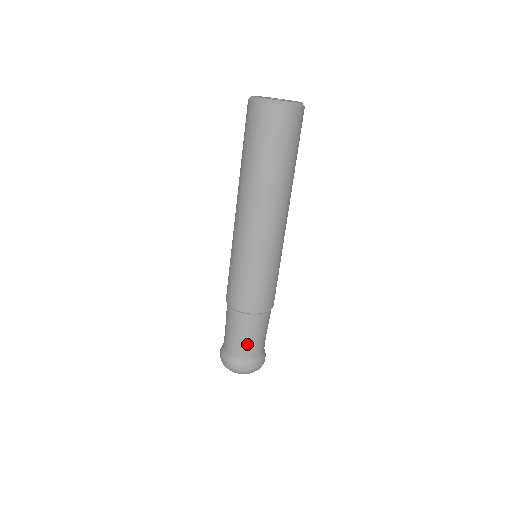
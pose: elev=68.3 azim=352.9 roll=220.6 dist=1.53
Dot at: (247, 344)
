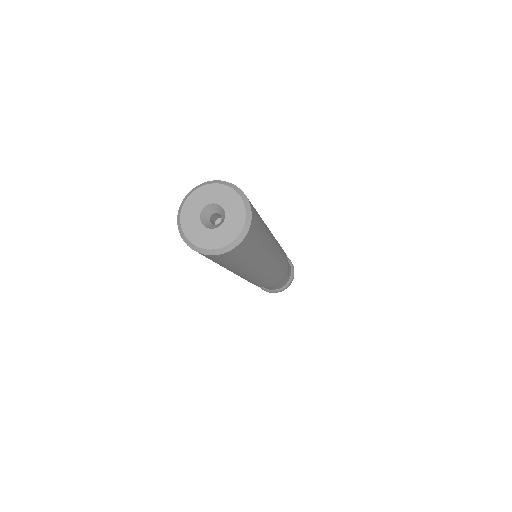
Dot at: occluded
